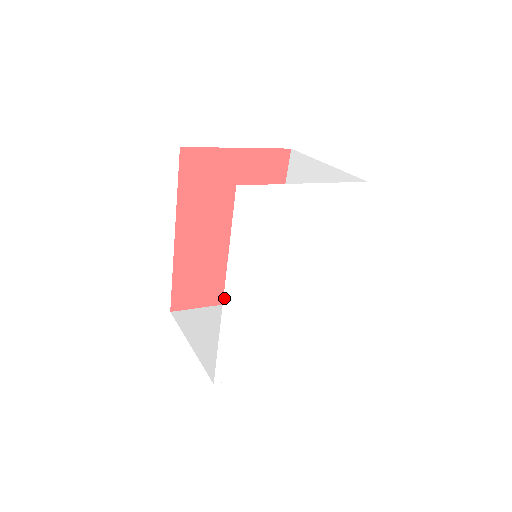
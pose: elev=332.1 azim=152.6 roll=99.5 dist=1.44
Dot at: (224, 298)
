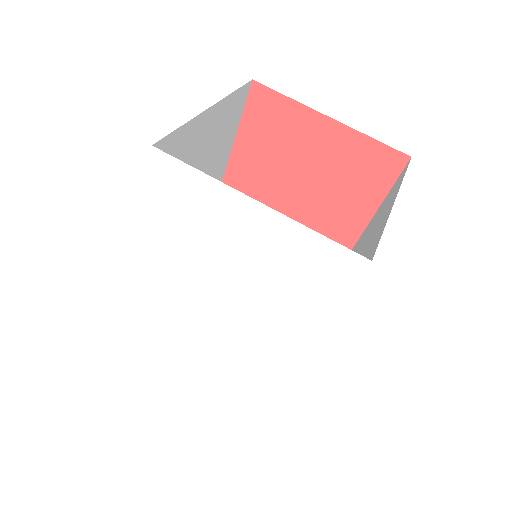
Dot at: (135, 267)
